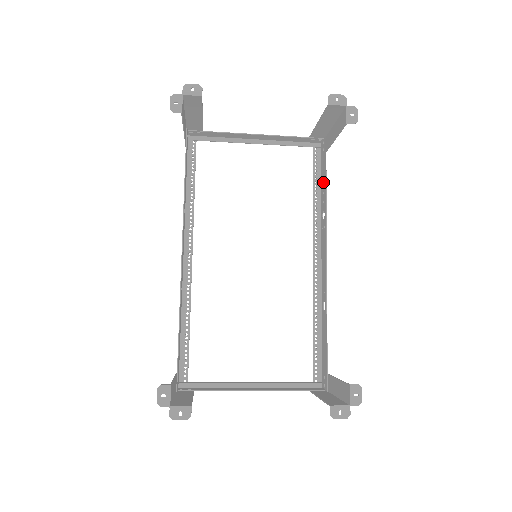
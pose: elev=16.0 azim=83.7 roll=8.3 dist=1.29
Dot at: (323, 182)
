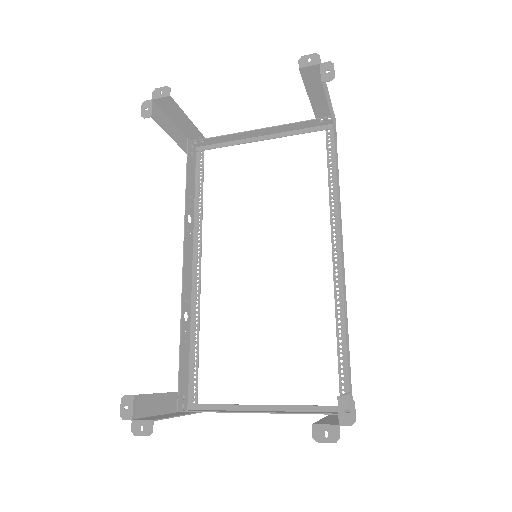
Dot at: occluded
